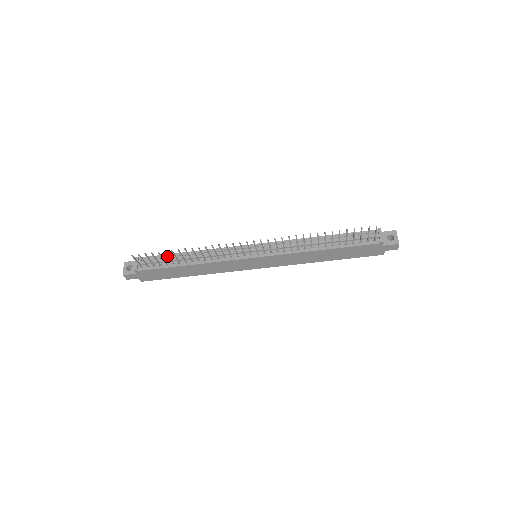
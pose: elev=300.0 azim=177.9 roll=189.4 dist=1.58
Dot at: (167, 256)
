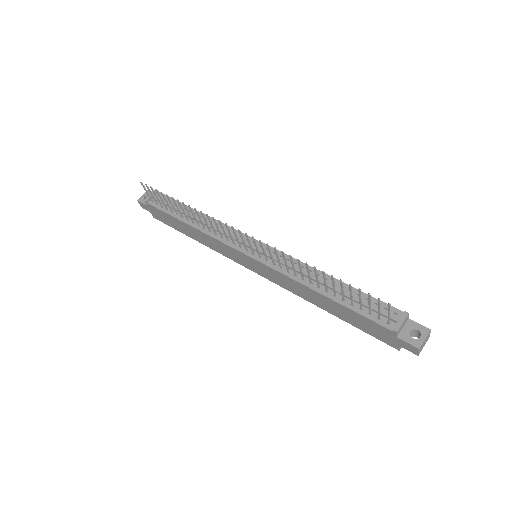
Dot at: (170, 202)
